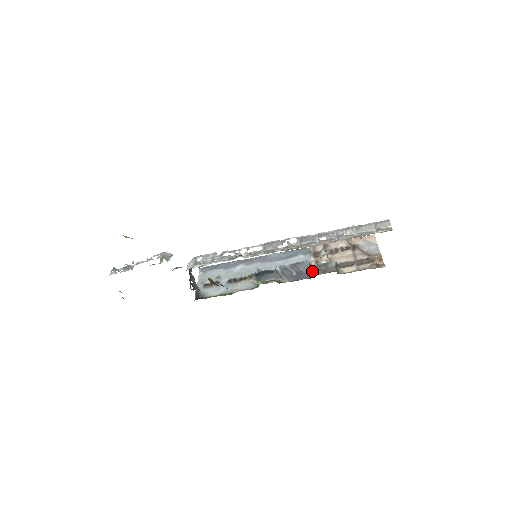
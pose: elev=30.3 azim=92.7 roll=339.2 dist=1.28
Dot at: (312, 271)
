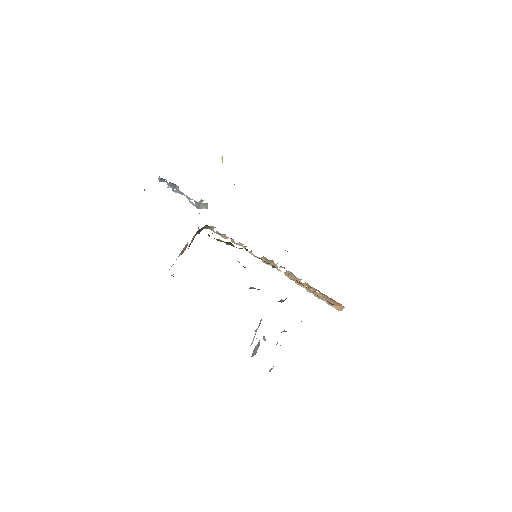
Dot at: occluded
